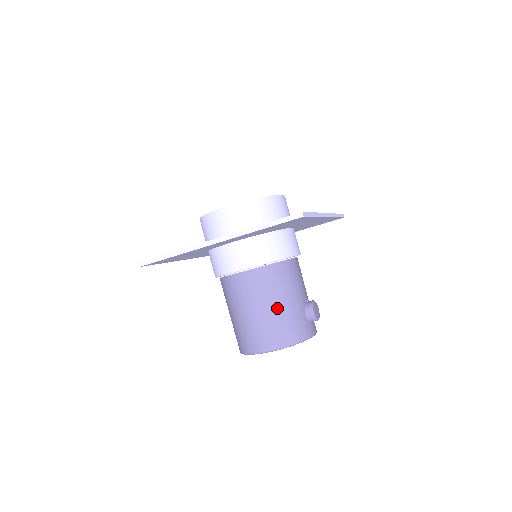
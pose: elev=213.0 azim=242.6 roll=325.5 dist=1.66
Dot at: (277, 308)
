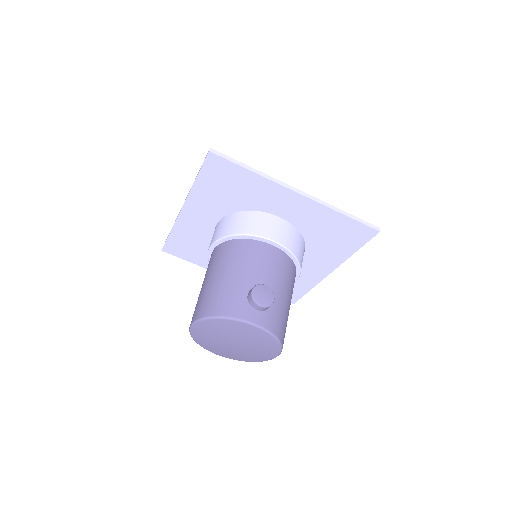
Dot at: (217, 279)
